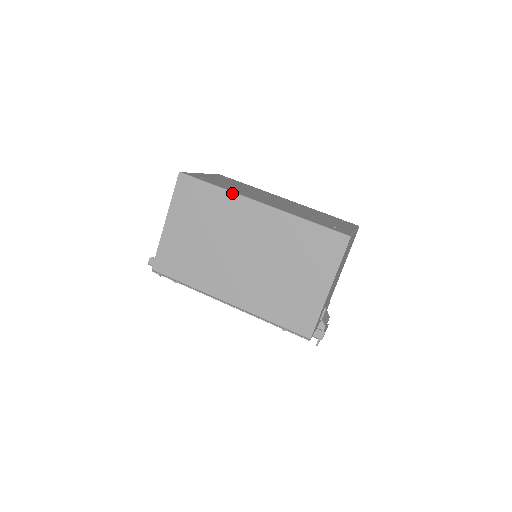
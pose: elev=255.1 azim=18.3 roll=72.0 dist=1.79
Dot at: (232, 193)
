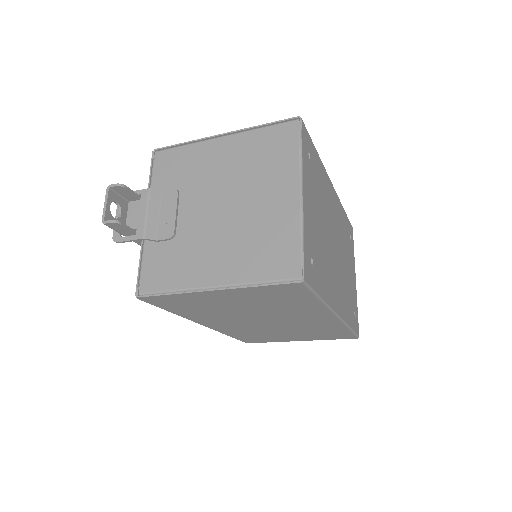
Dot at: (327, 308)
